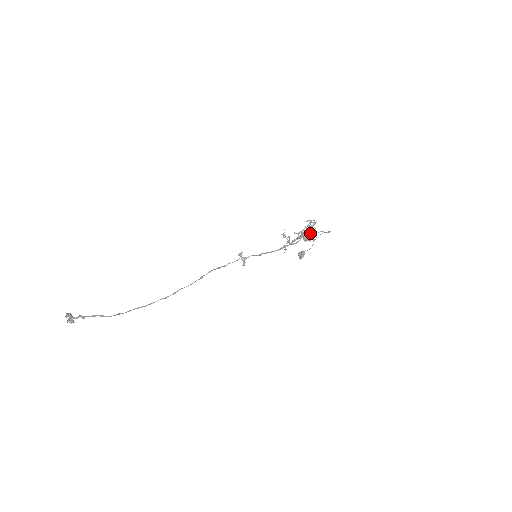
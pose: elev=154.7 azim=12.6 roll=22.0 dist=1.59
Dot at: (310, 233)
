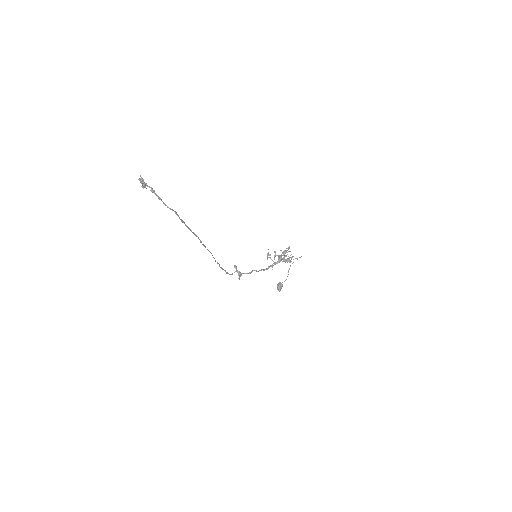
Dot at: (286, 259)
